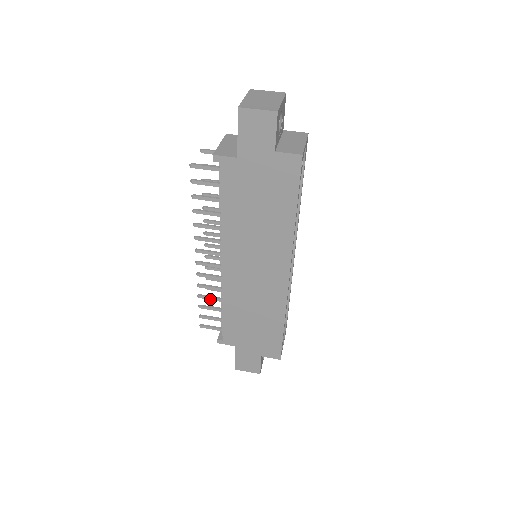
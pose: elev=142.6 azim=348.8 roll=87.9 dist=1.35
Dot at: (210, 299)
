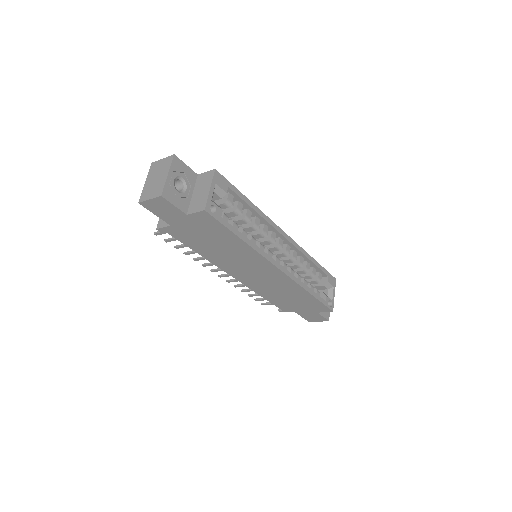
Dot at: occluded
